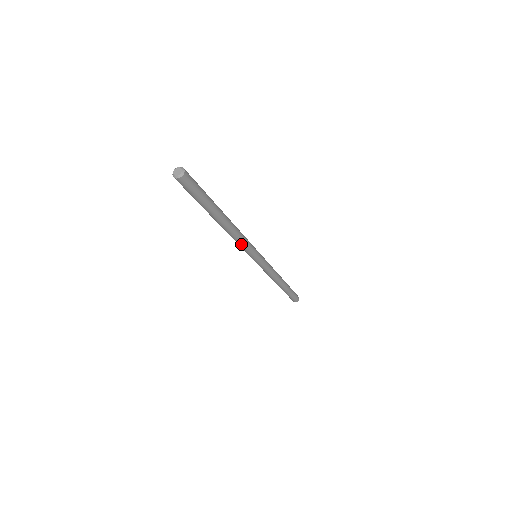
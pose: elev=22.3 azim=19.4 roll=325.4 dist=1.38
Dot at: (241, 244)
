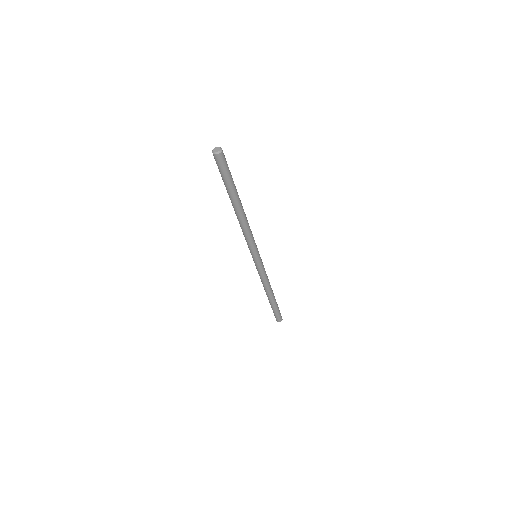
Dot at: (249, 237)
